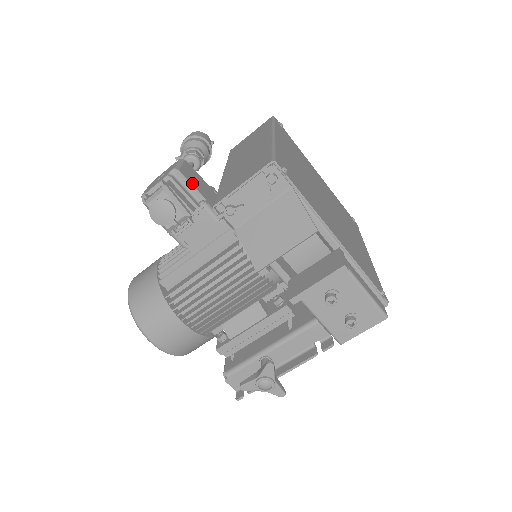
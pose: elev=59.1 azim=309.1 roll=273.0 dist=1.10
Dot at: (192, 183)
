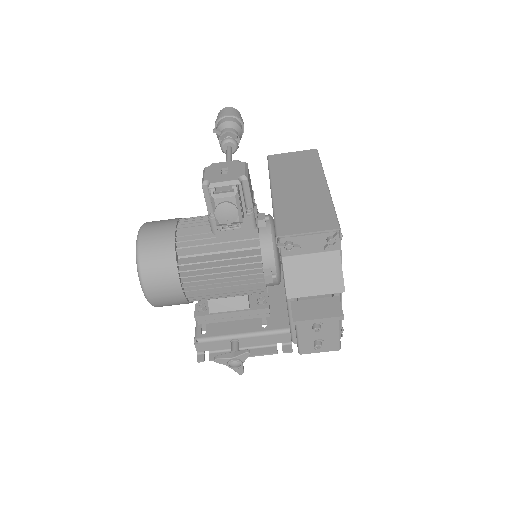
Dot at: occluded
